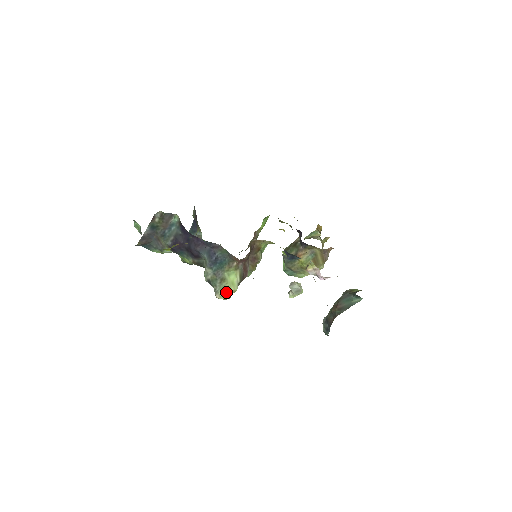
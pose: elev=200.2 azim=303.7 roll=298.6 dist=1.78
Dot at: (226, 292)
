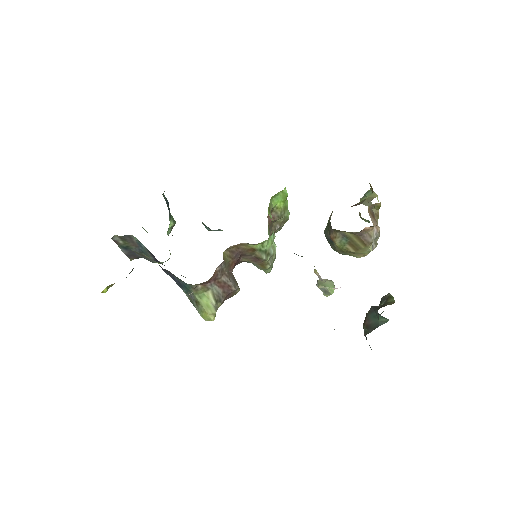
Dot at: (205, 315)
